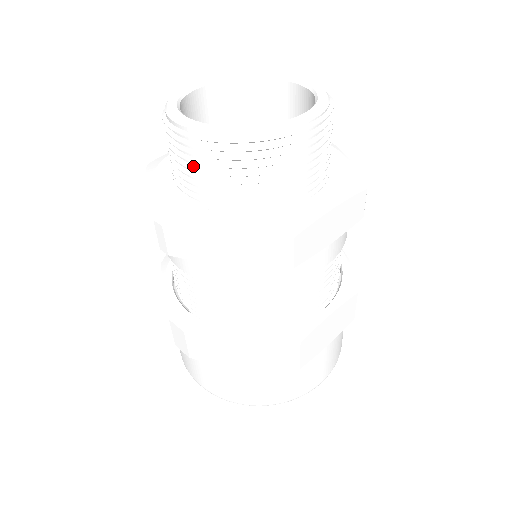
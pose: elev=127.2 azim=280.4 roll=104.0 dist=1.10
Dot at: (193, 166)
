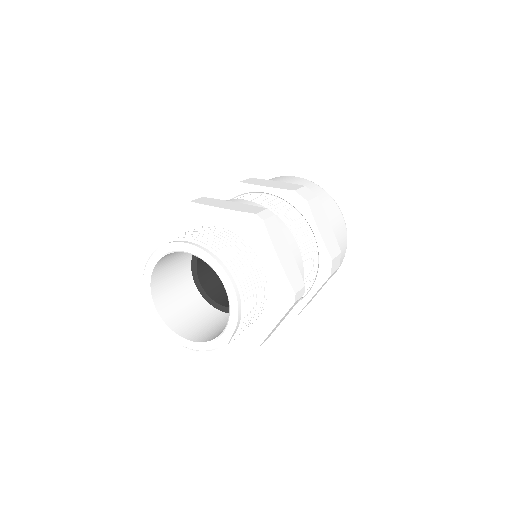
Dot at: occluded
